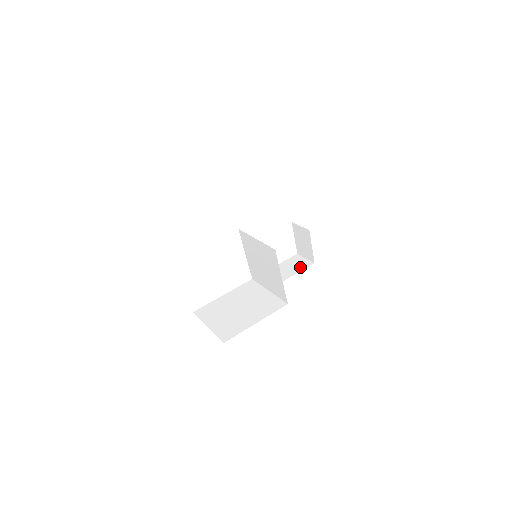
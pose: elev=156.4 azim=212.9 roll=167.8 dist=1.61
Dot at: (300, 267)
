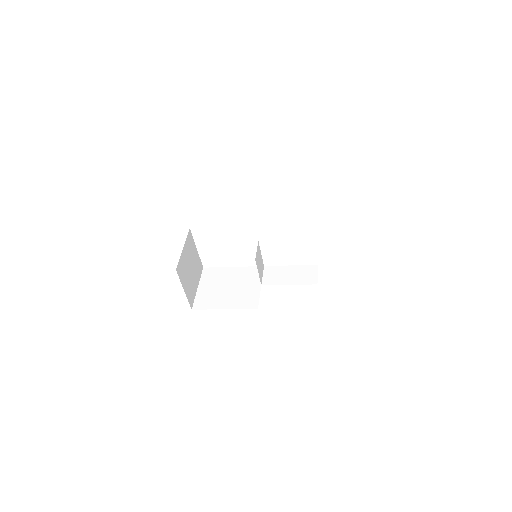
Dot at: (304, 280)
